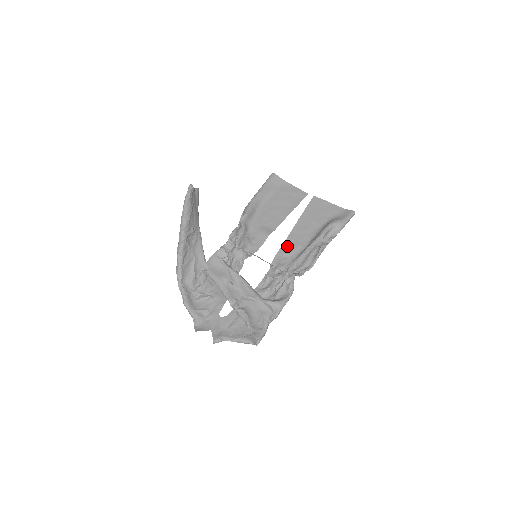
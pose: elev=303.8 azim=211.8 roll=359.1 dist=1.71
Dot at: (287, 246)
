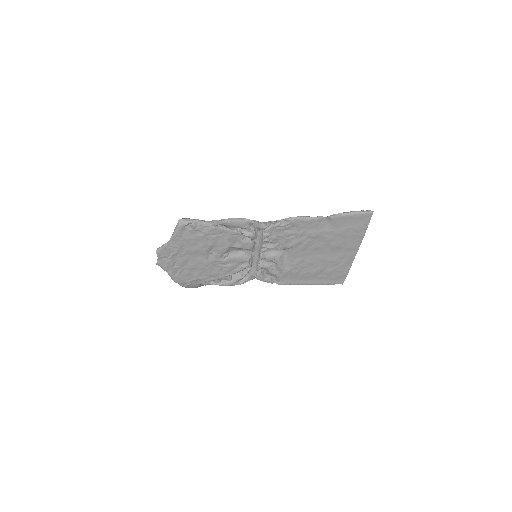
Dot at: (290, 245)
